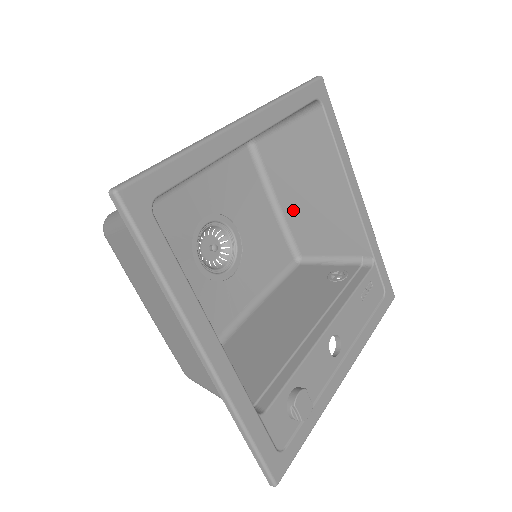
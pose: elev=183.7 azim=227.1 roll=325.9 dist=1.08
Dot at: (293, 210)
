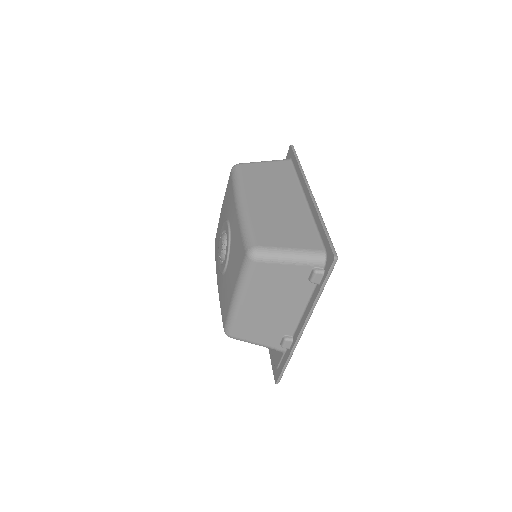
Dot at: occluded
